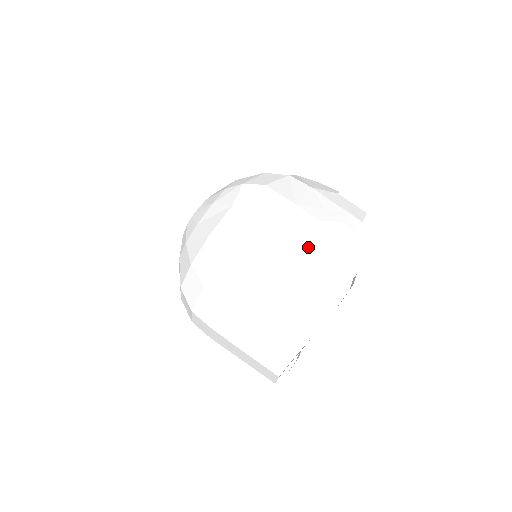
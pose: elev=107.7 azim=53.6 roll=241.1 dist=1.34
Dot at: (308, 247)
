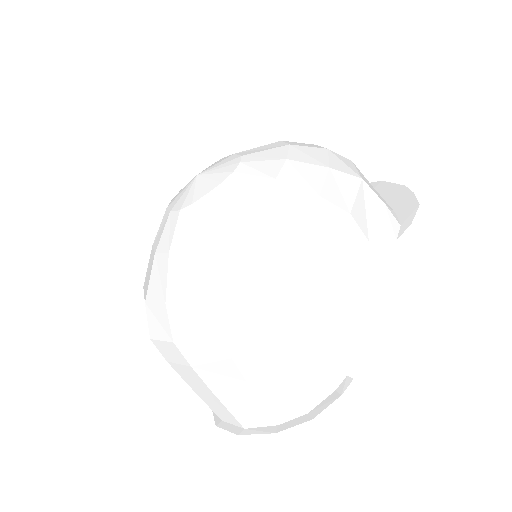
Dot at: (318, 343)
